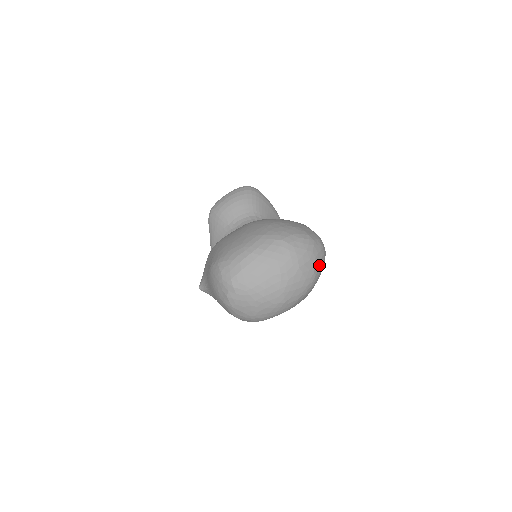
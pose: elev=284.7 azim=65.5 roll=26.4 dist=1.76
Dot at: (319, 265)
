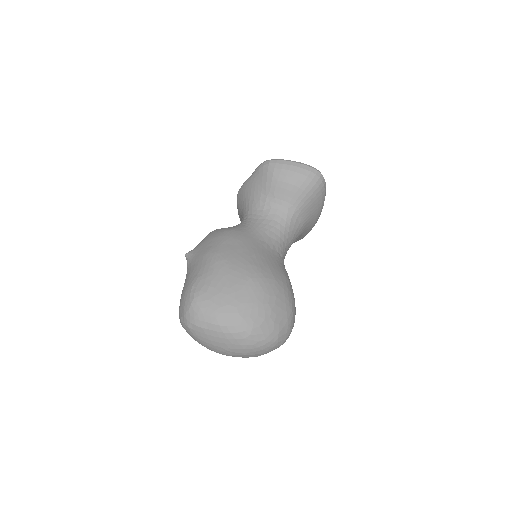
Dot at: occluded
